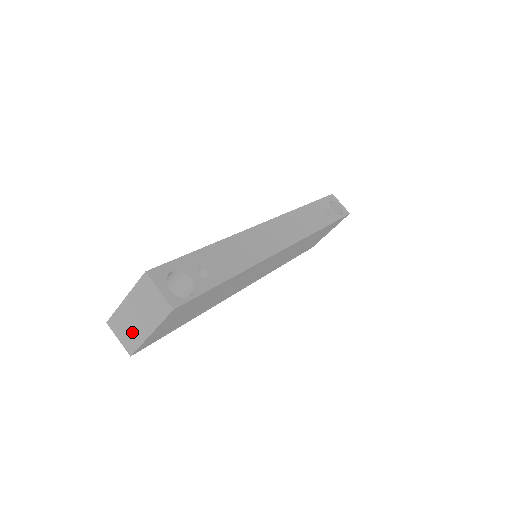
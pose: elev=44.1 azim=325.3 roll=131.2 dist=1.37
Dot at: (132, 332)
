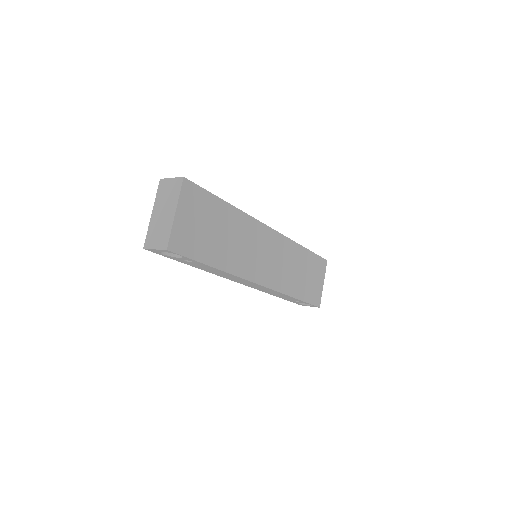
Dot at: (163, 229)
